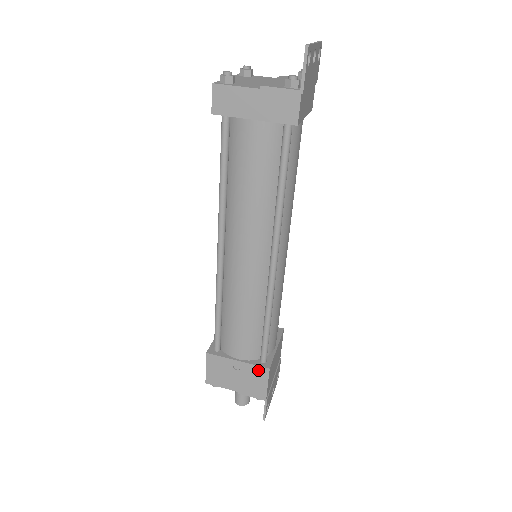
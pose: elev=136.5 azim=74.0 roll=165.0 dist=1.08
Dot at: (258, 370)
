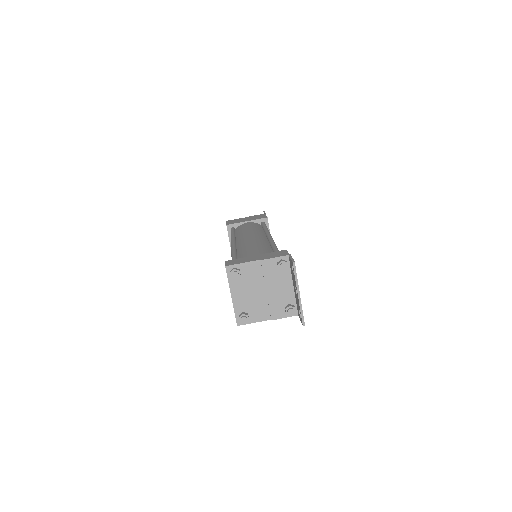
Dot at: occluded
